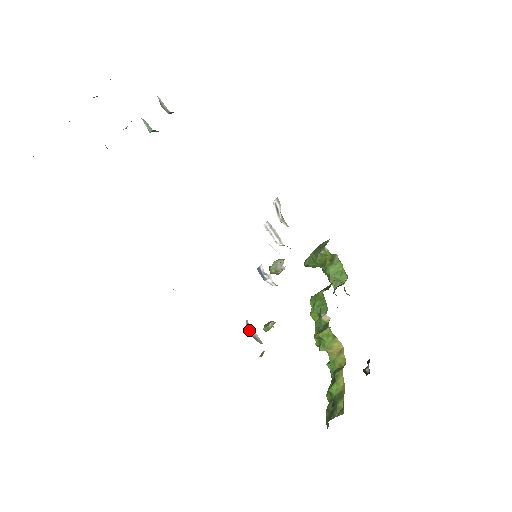
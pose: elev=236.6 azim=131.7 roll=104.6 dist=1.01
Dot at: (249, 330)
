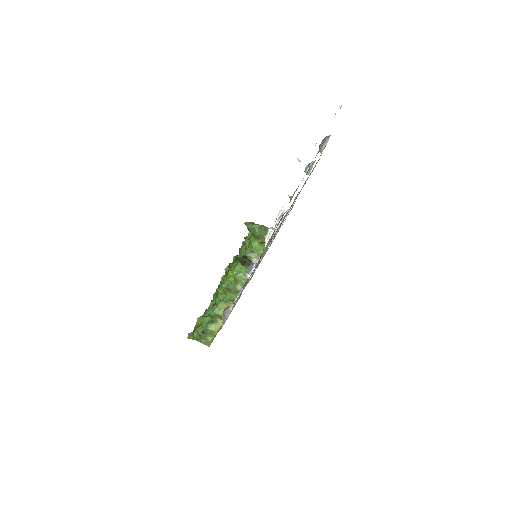
Dot at: (226, 311)
